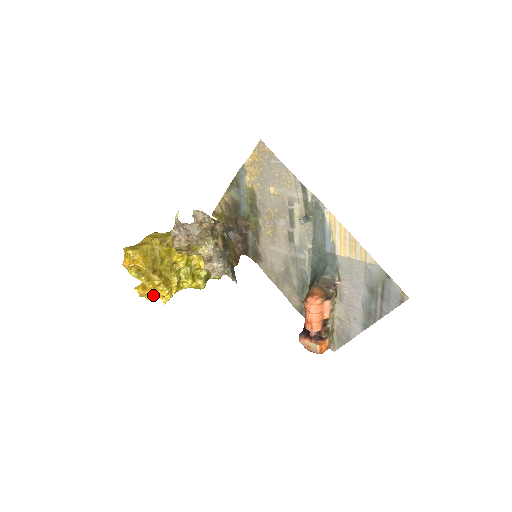
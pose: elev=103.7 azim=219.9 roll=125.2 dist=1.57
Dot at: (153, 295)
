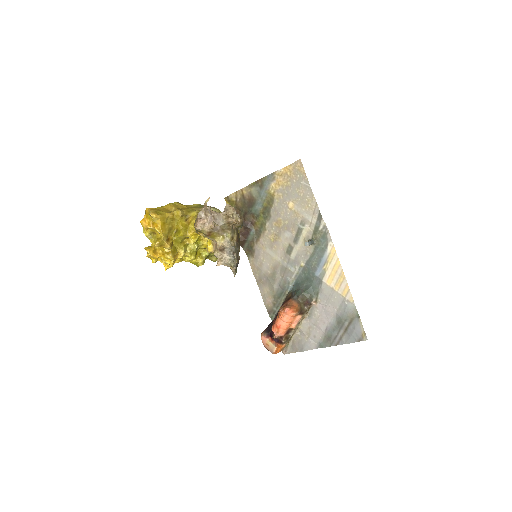
Dot at: (158, 259)
